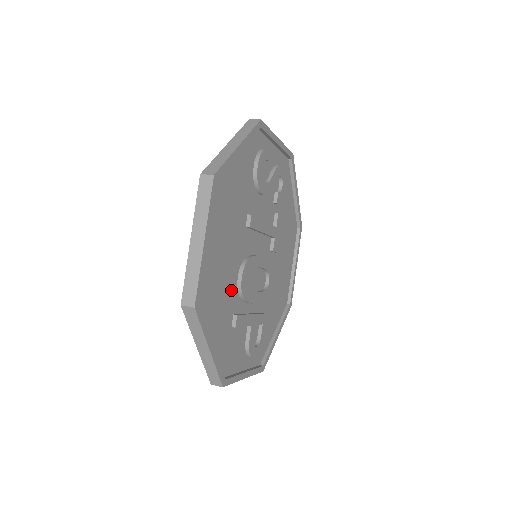
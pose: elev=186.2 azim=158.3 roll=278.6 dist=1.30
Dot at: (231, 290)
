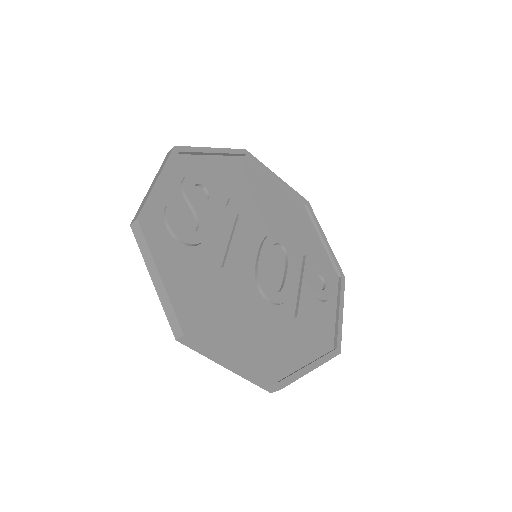
Dot at: (276, 317)
